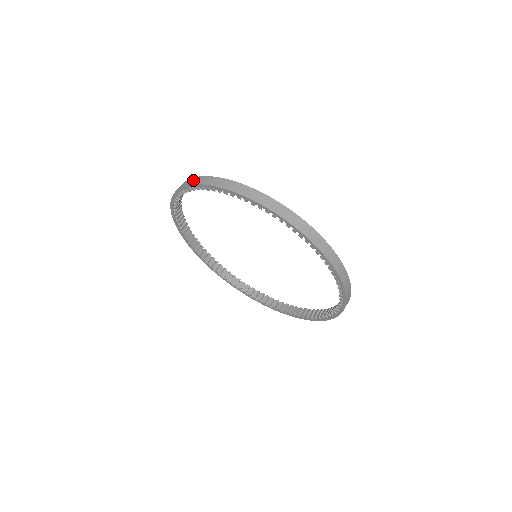
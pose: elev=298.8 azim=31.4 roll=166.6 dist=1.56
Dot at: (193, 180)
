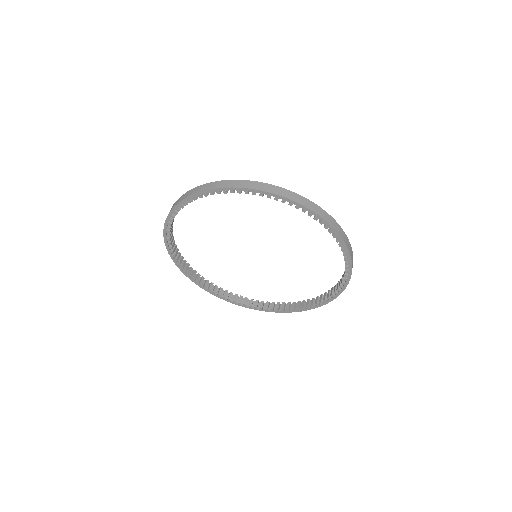
Dot at: (176, 202)
